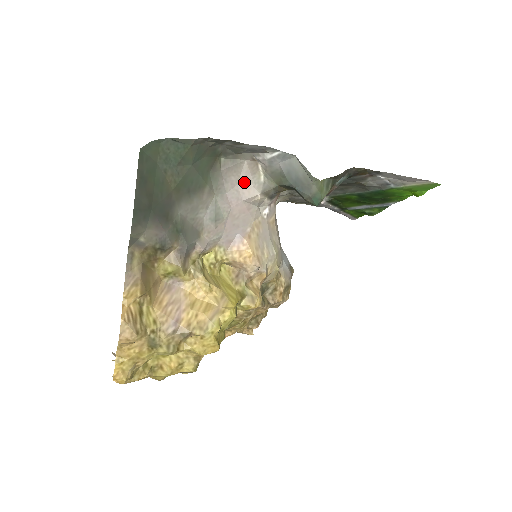
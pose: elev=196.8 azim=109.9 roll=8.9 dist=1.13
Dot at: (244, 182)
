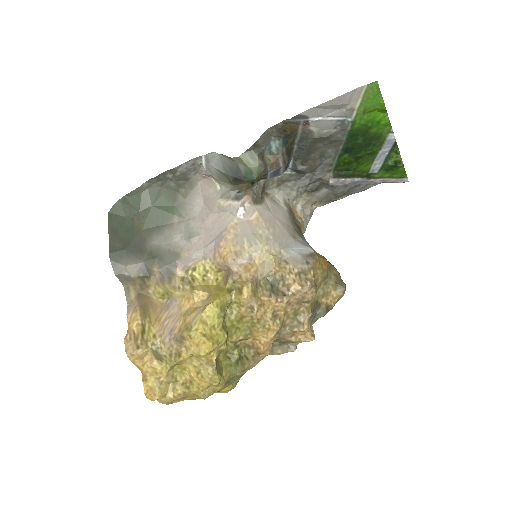
Dot at: (206, 198)
